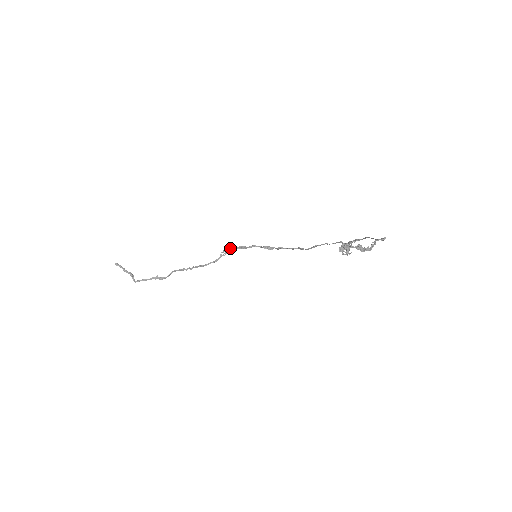
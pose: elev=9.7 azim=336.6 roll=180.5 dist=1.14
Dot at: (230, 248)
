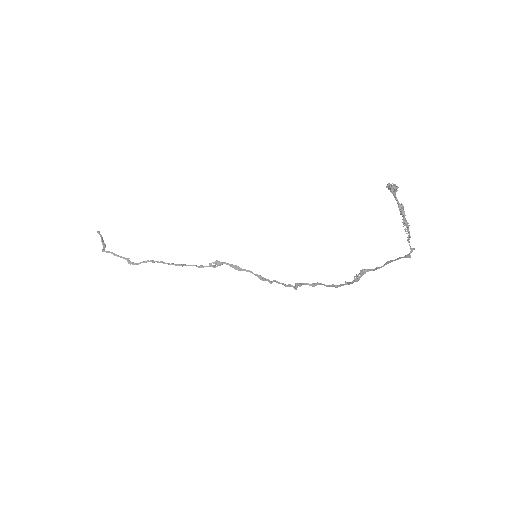
Dot at: (224, 262)
